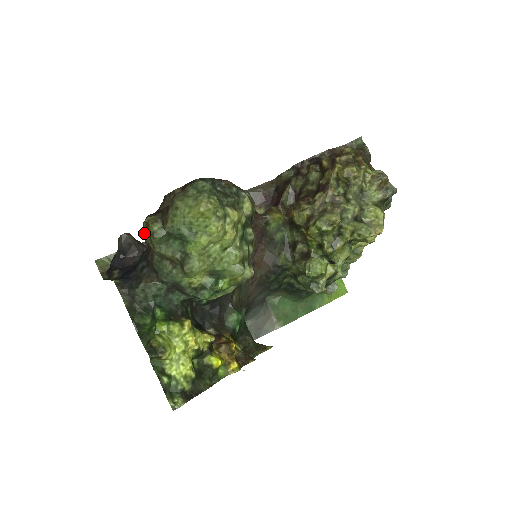
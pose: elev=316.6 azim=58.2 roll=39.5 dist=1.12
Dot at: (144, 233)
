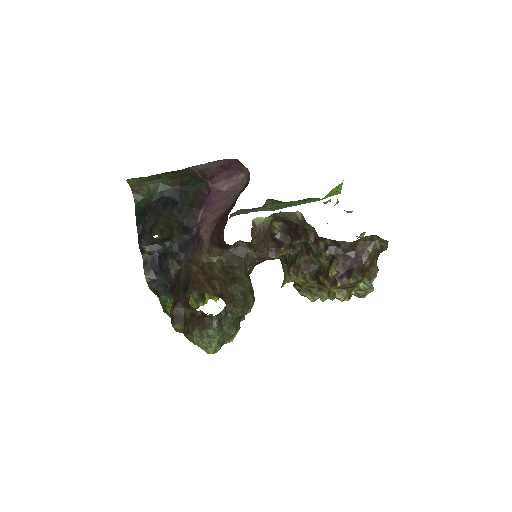
Dot at: (171, 314)
